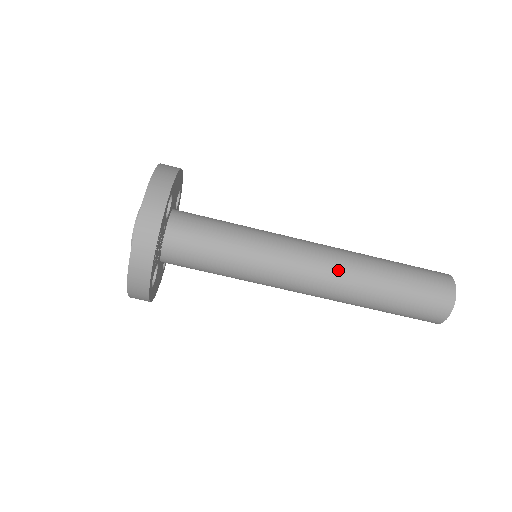
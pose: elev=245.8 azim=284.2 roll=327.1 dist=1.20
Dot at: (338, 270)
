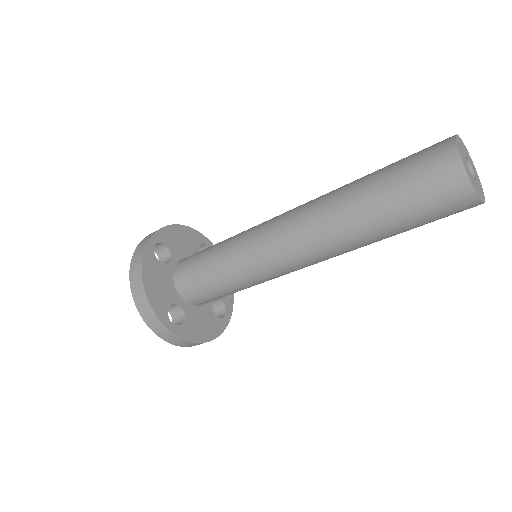
Dot at: (307, 216)
